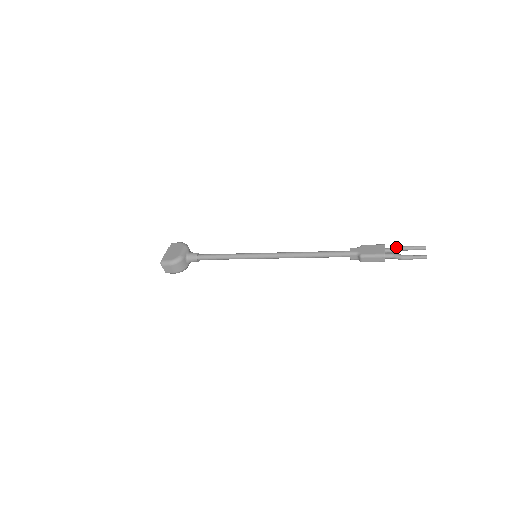
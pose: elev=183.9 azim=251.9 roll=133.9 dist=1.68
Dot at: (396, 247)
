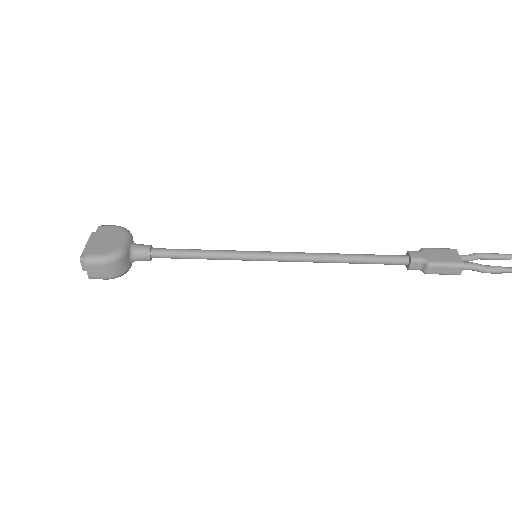
Dot at: (471, 254)
